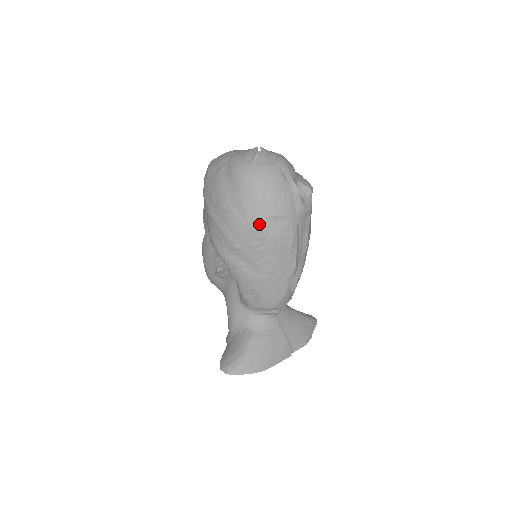
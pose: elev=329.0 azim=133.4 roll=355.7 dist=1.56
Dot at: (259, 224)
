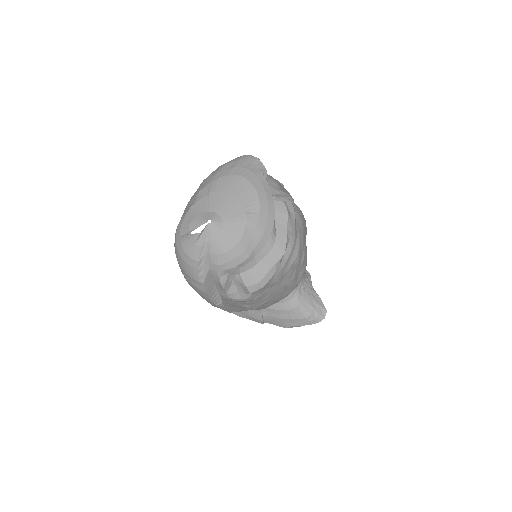
Dot at: occluded
